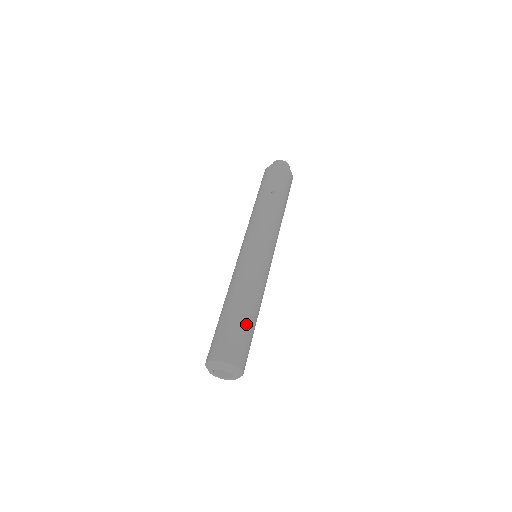
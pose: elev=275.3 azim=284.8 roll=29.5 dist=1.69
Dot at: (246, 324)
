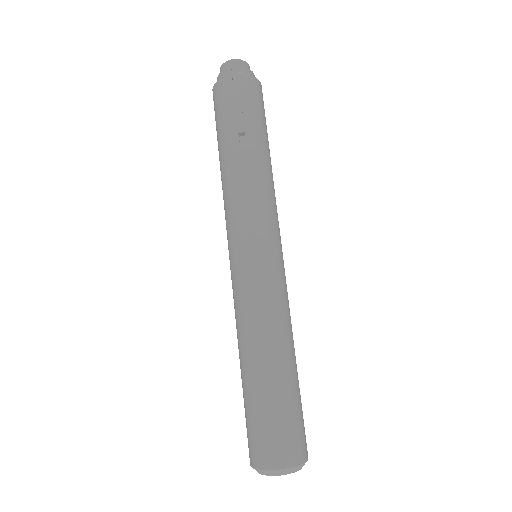
Dot at: (285, 392)
